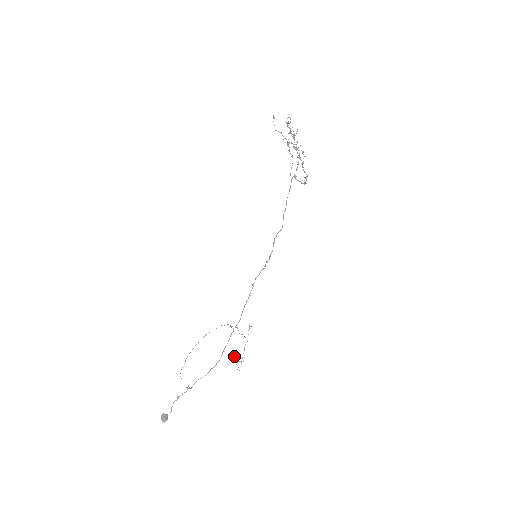
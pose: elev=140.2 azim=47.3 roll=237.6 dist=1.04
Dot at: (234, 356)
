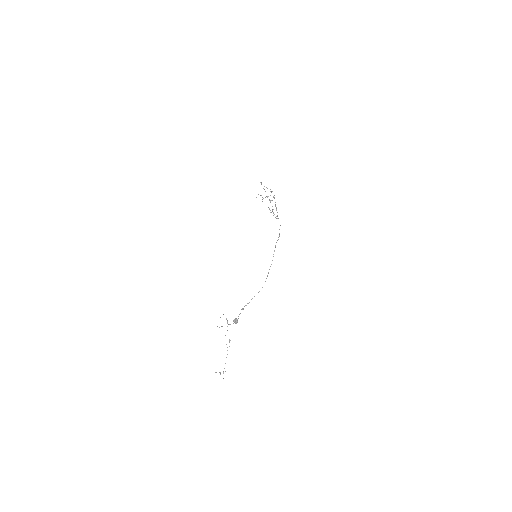
Dot at: (215, 372)
